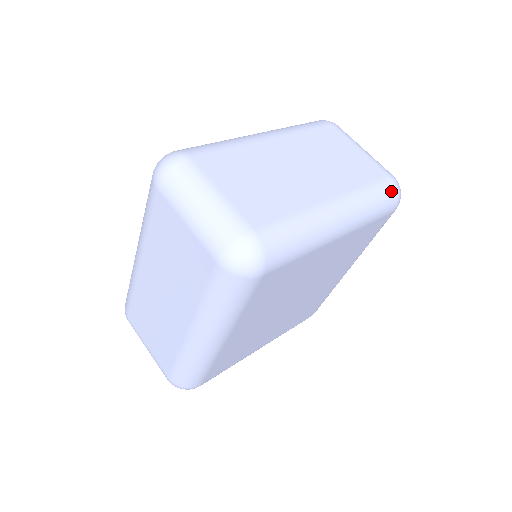
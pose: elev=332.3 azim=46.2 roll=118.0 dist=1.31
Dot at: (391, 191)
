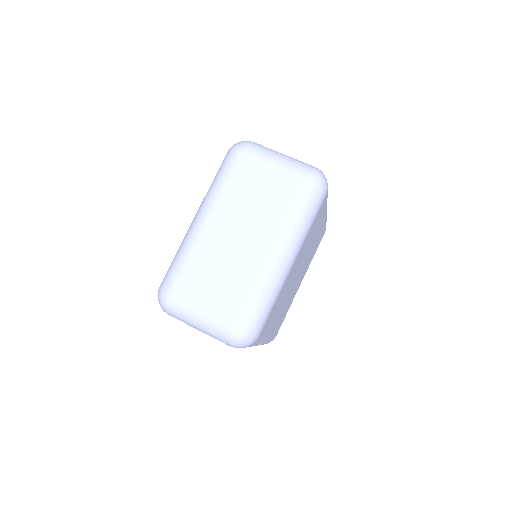
Dot at: (313, 193)
